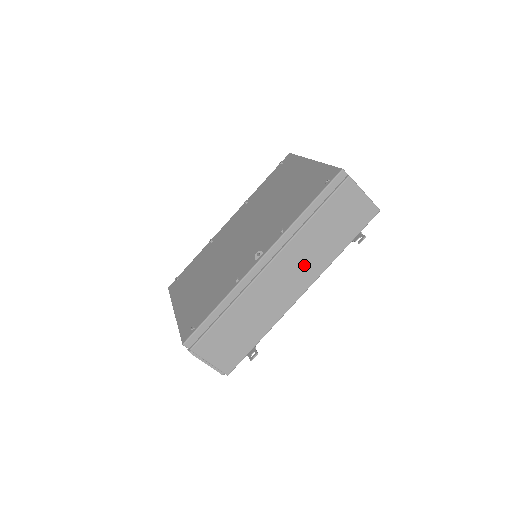
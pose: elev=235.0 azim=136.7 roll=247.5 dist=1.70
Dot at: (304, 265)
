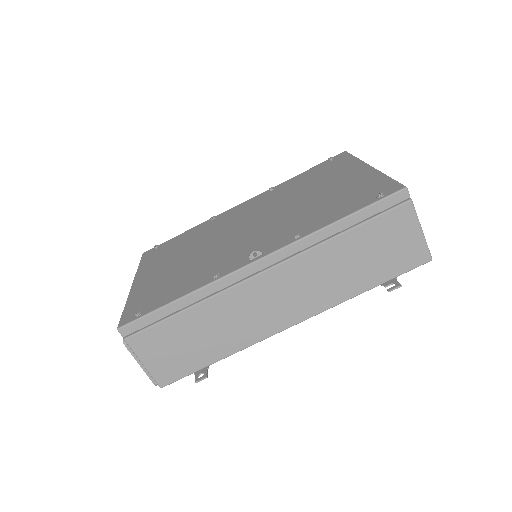
Dot at: (308, 290)
